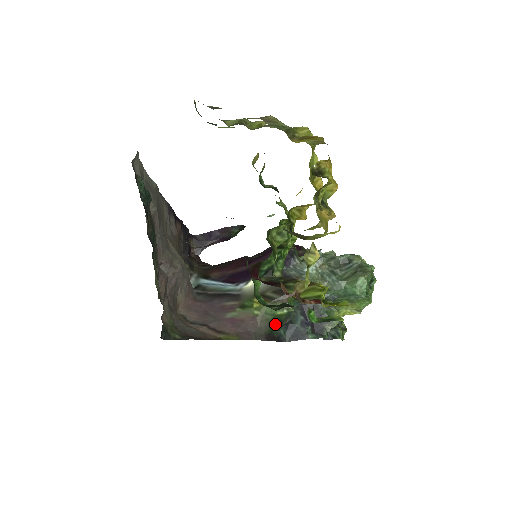
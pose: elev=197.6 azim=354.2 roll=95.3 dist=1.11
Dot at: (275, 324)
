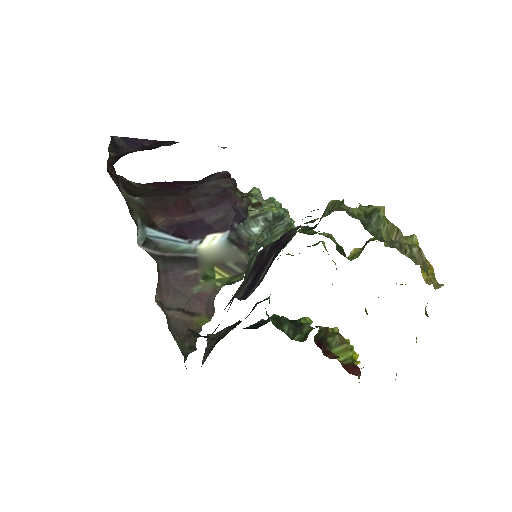
Dot at: occluded
